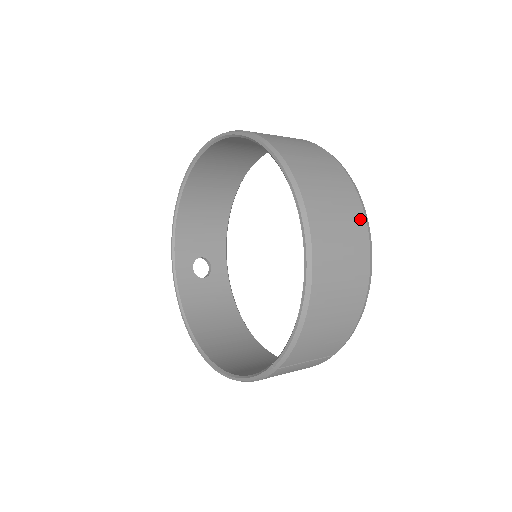
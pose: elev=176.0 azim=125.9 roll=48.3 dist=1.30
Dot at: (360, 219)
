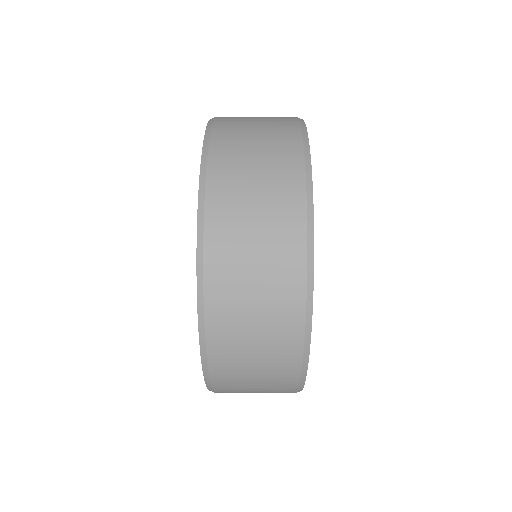
Dot at: (294, 328)
